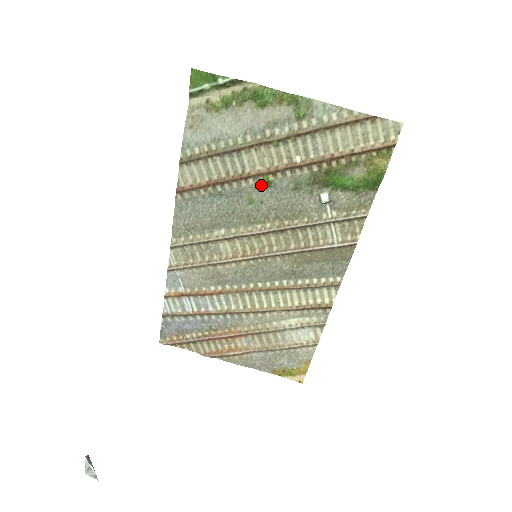
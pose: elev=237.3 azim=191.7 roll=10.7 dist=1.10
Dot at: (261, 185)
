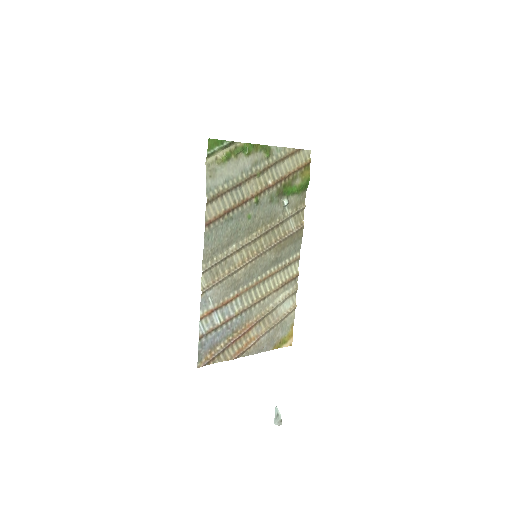
Dot at: (253, 204)
